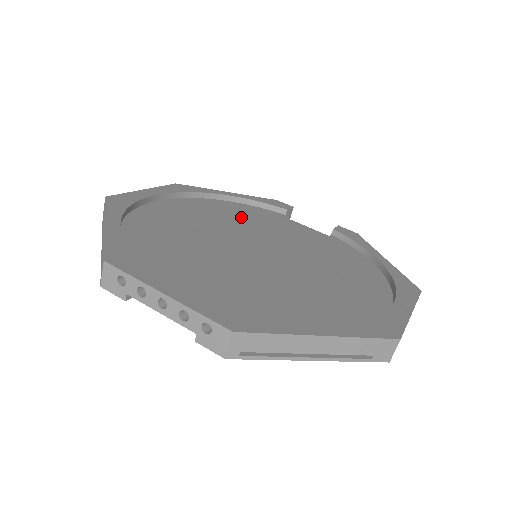
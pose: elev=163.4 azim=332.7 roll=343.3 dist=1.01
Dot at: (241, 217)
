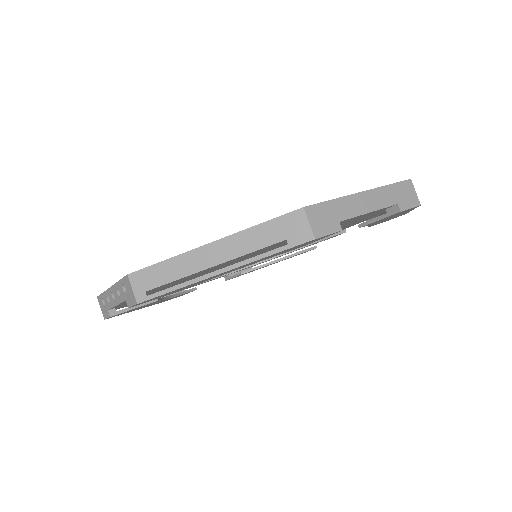
Dot at: occluded
